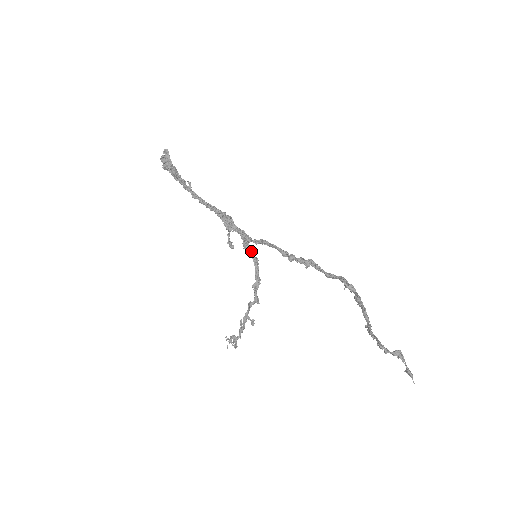
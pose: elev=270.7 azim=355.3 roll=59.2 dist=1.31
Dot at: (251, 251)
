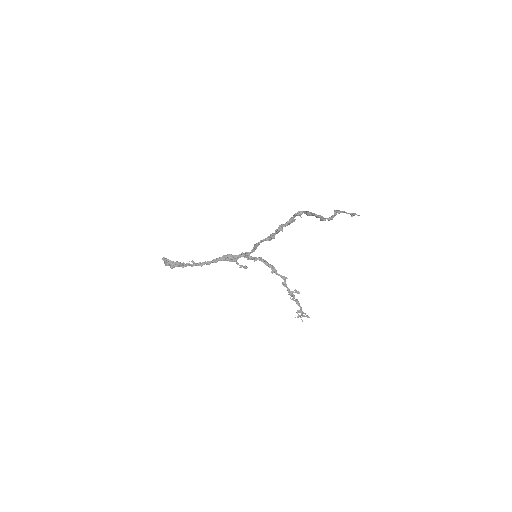
Dot at: (254, 257)
